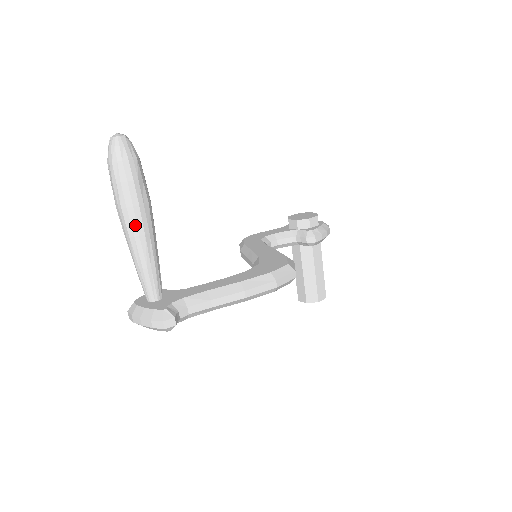
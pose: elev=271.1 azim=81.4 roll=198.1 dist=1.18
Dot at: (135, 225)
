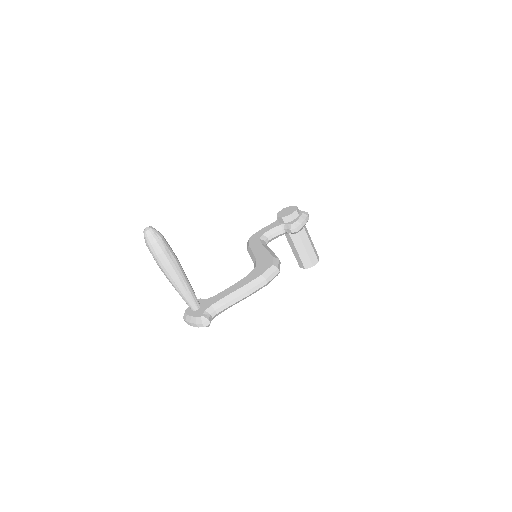
Dot at: (172, 275)
